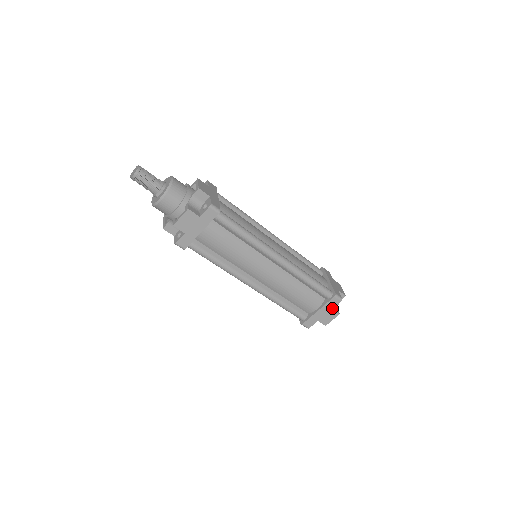
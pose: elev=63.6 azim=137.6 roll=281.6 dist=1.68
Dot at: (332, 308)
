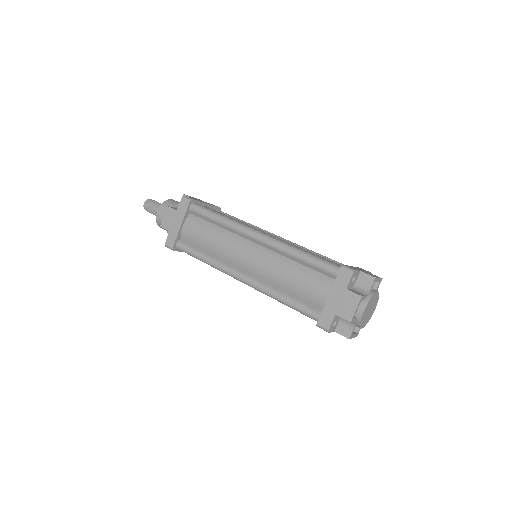
Dot at: (348, 289)
